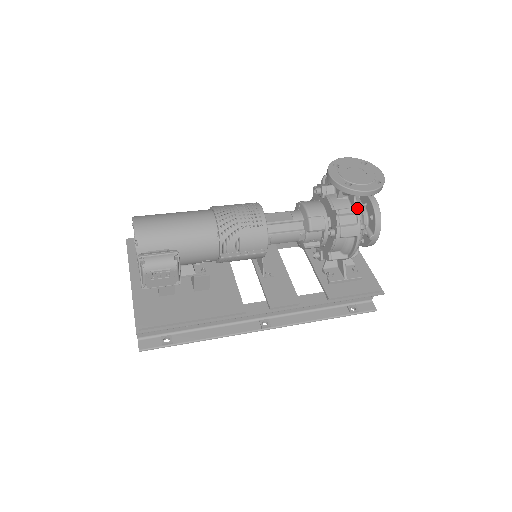
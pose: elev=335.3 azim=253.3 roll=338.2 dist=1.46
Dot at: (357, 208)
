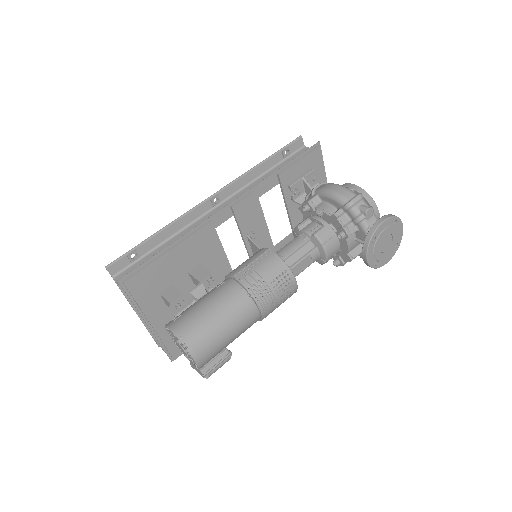
Dot at: occluded
